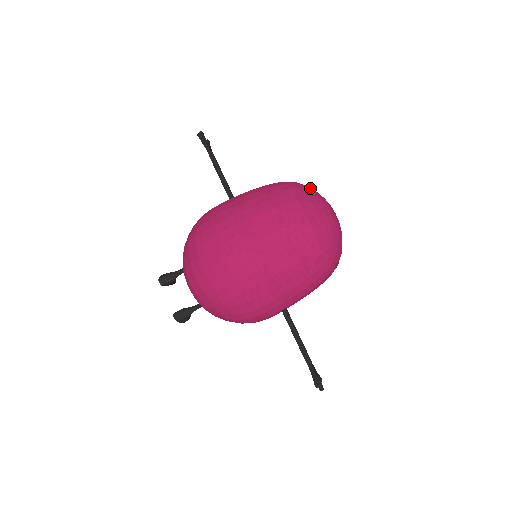
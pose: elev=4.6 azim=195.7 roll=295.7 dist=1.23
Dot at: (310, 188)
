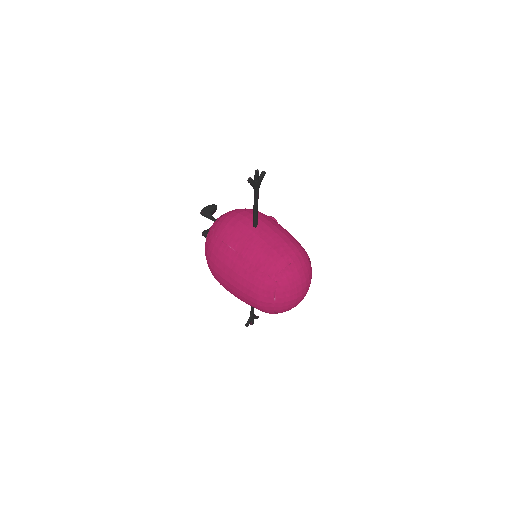
Dot at: (292, 279)
